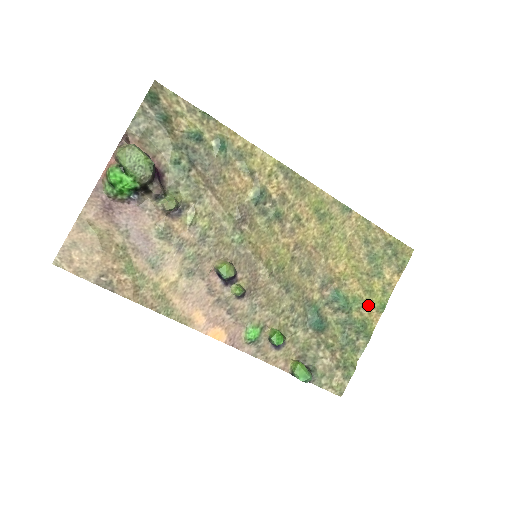
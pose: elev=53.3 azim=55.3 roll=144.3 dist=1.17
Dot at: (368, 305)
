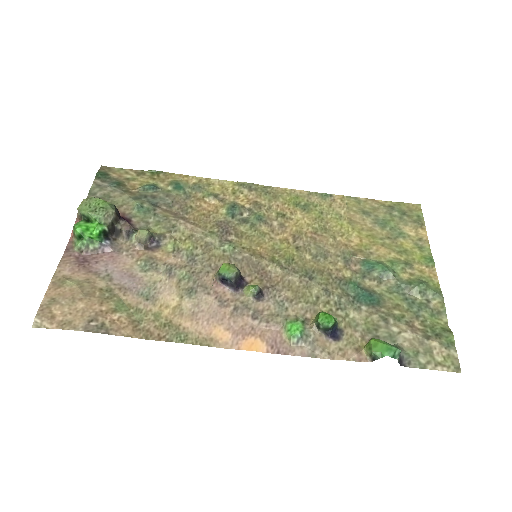
Dot at: (412, 264)
